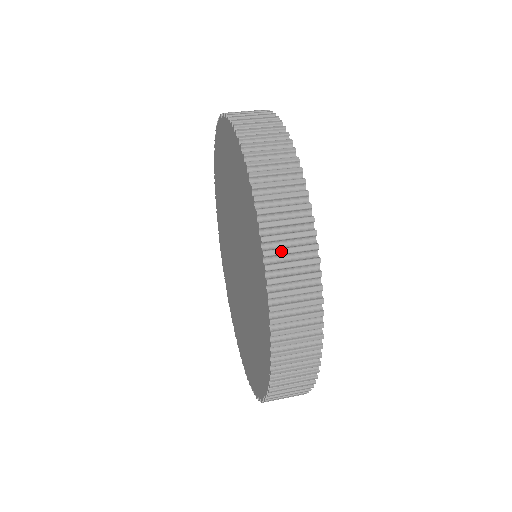
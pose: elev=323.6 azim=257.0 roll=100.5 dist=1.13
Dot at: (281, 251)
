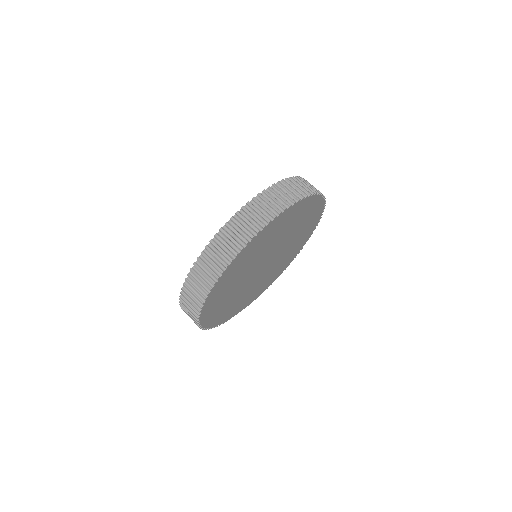
Dot at: (185, 305)
